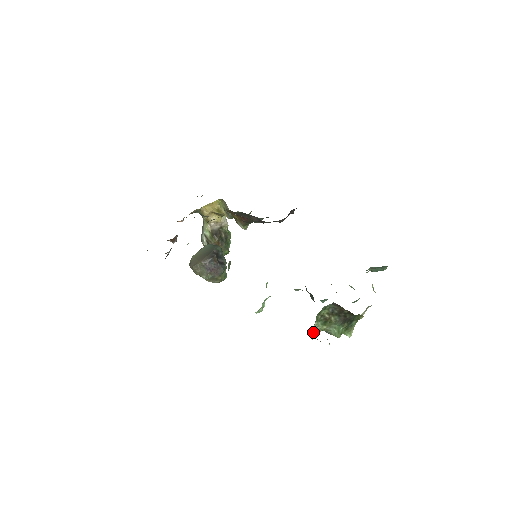
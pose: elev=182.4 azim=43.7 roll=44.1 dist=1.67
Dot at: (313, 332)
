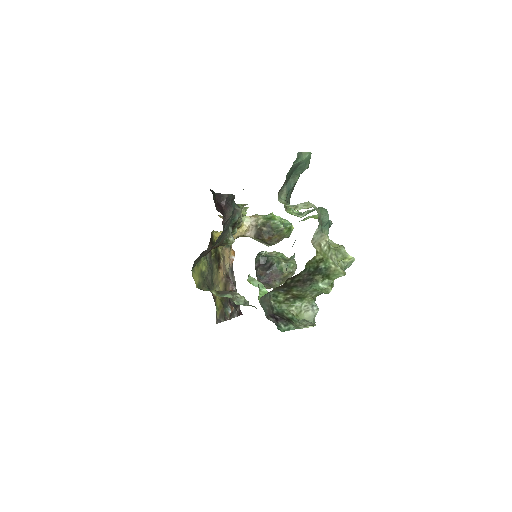
Dot at: (306, 313)
